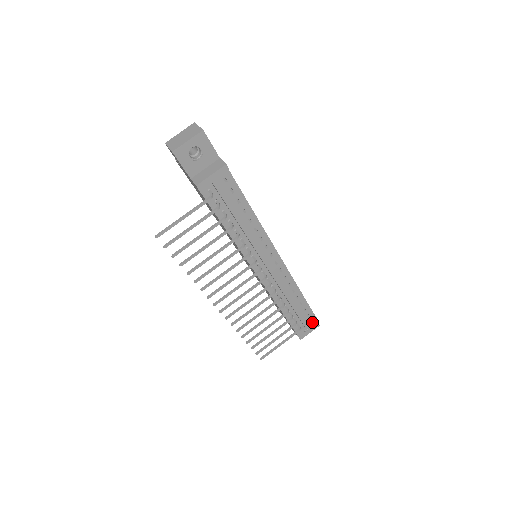
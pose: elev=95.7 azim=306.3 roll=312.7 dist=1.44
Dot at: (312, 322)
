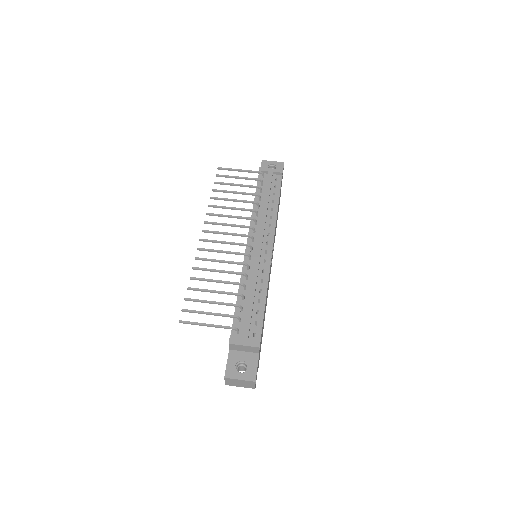
Dot at: (252, 342)
